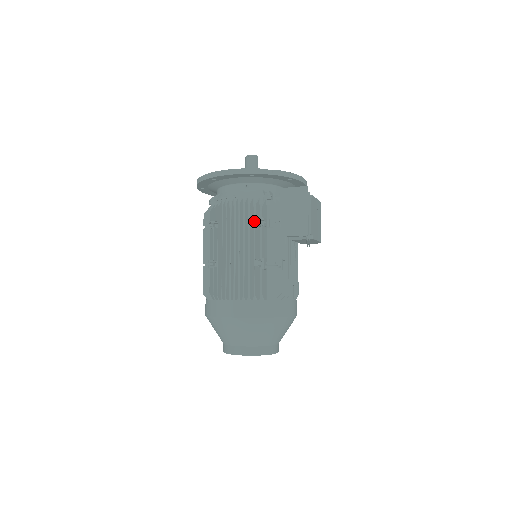
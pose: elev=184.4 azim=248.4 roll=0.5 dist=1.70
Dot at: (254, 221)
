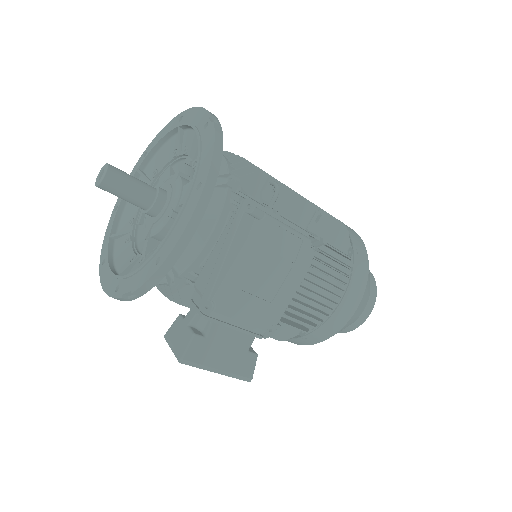
Dot at: occluded
